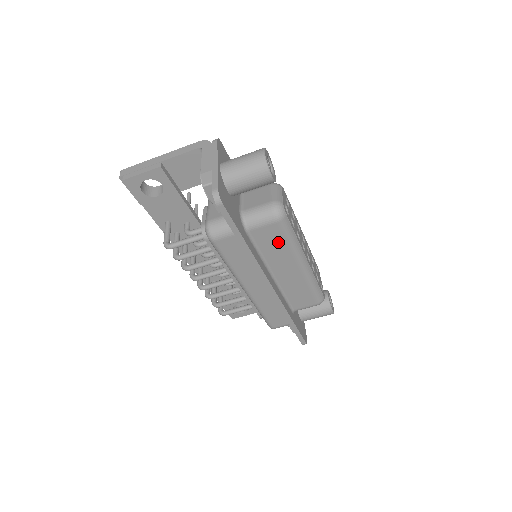
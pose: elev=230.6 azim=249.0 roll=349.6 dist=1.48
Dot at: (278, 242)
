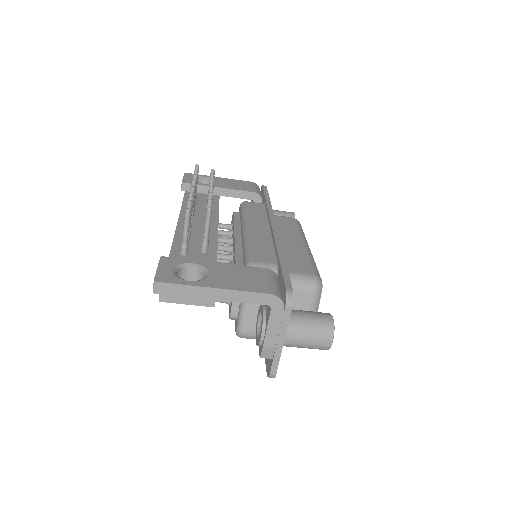
Dot at: occluded
